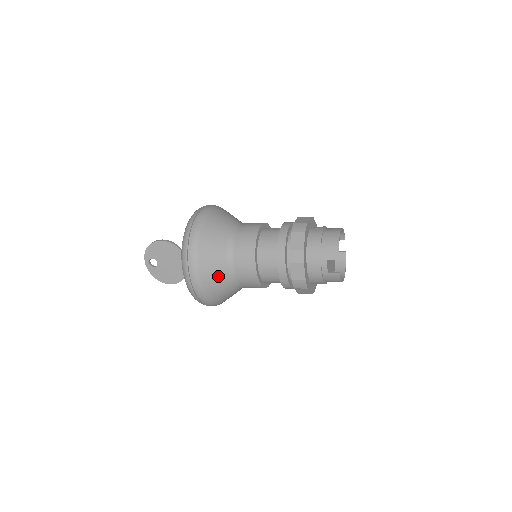
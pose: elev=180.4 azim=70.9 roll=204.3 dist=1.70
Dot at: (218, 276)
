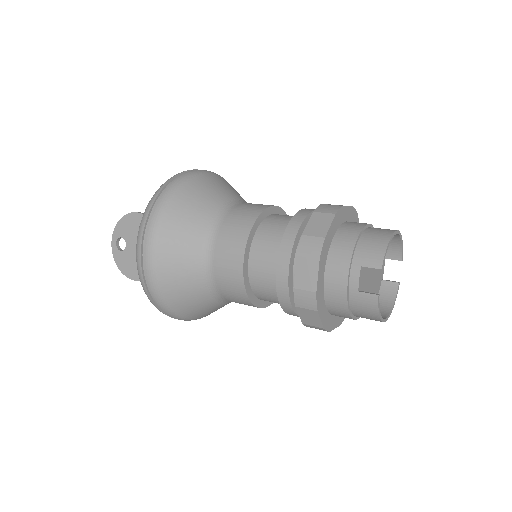
Dot at: (184, 260)
